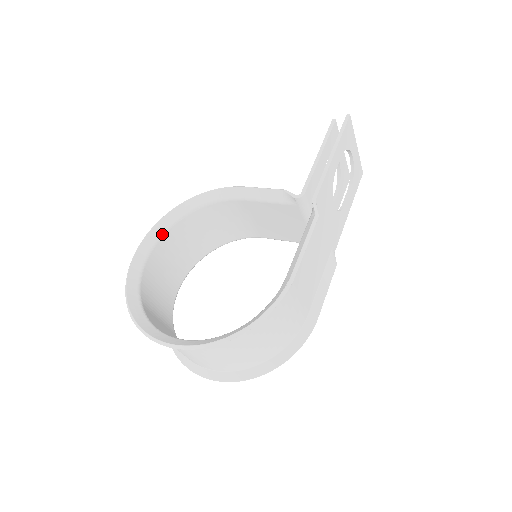
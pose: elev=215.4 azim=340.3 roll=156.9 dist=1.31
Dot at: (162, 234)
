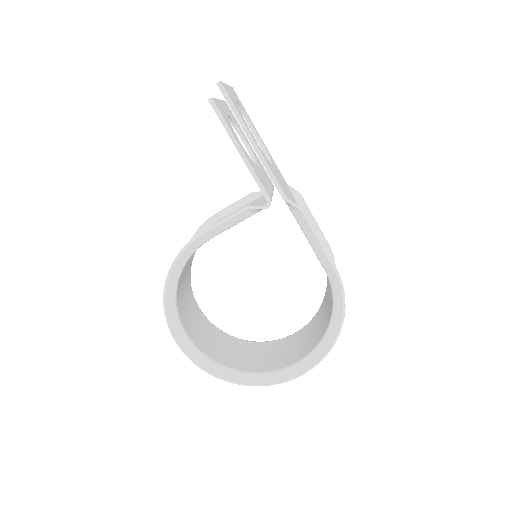
Dot at: (179, 319)
